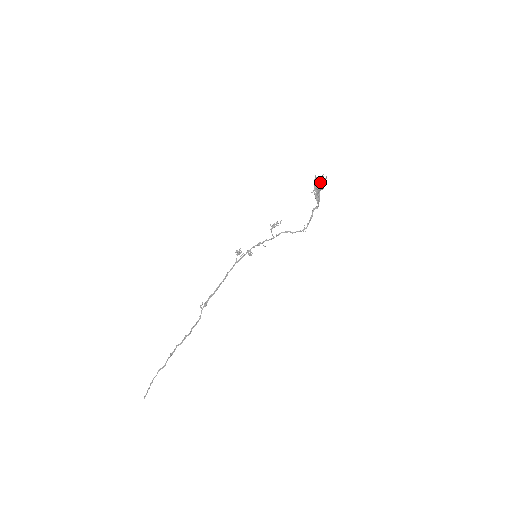
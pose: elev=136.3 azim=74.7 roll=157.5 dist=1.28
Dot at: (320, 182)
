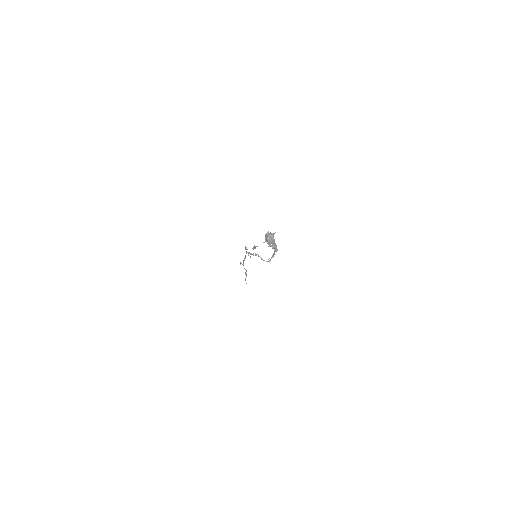
Dot at: (266, 239)
